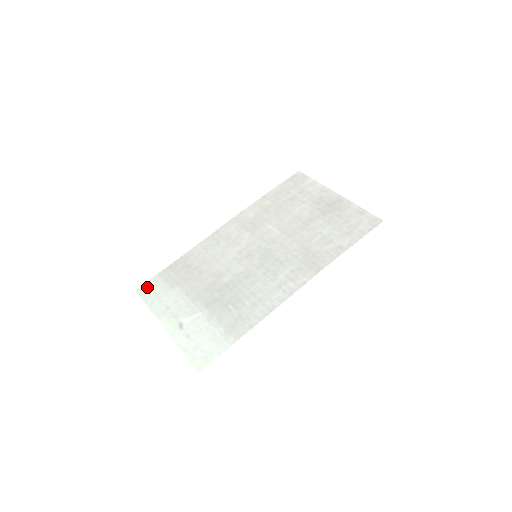
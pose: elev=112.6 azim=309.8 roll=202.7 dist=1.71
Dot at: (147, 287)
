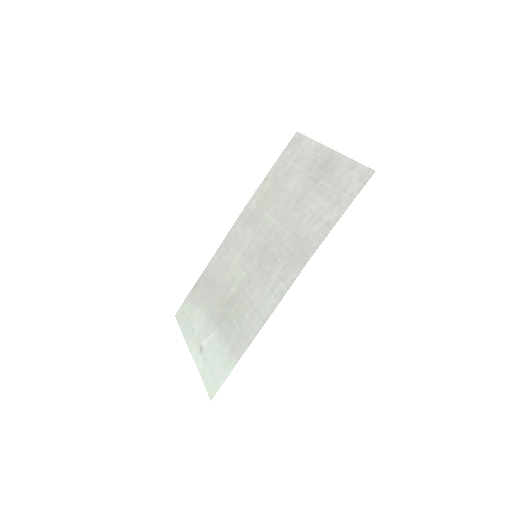
Dot at: (181, 310)
